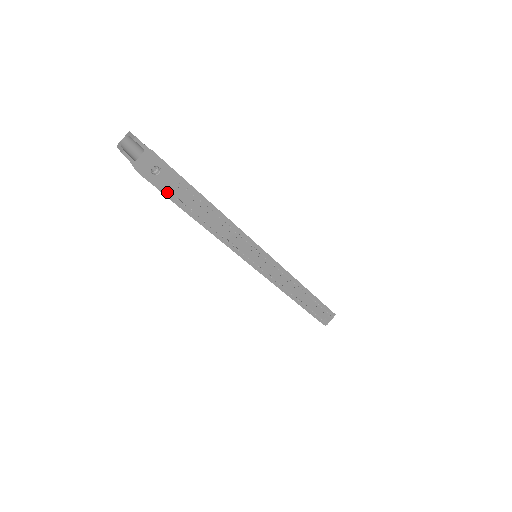
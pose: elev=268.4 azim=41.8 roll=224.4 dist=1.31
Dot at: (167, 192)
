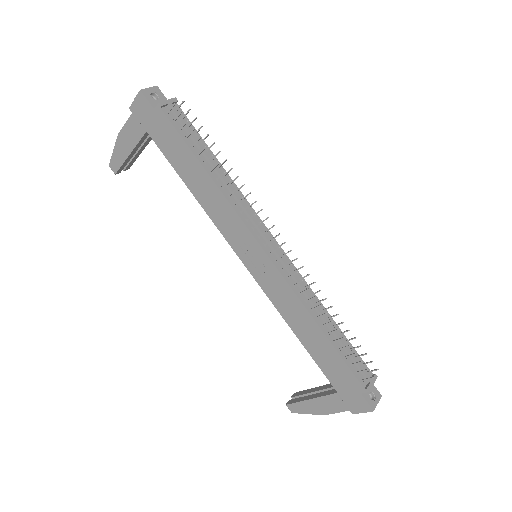
Dot at: (164, 109)
